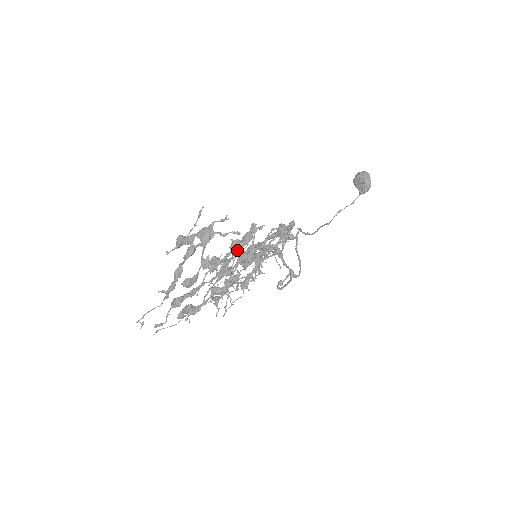
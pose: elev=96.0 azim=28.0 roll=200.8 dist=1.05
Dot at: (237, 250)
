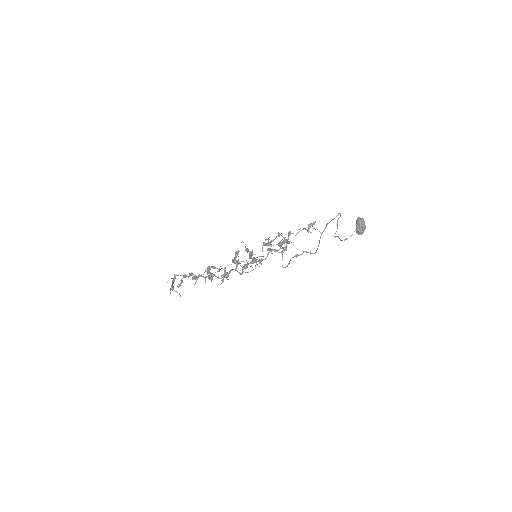
Dot at: occluded
